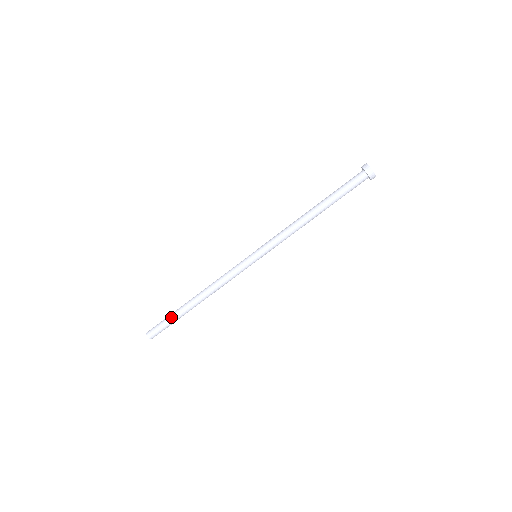
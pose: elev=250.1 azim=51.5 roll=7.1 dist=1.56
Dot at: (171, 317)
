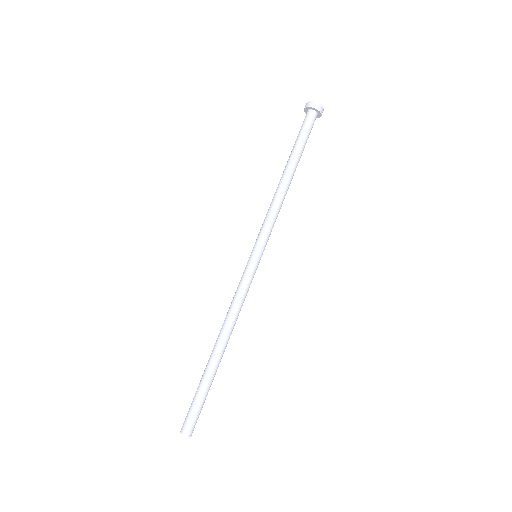
Dot at: (198, 388)
